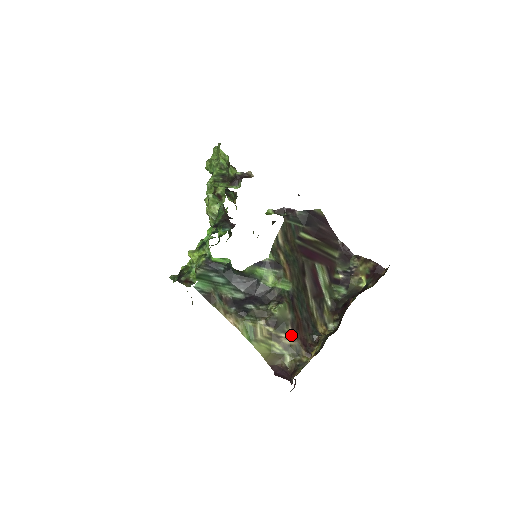
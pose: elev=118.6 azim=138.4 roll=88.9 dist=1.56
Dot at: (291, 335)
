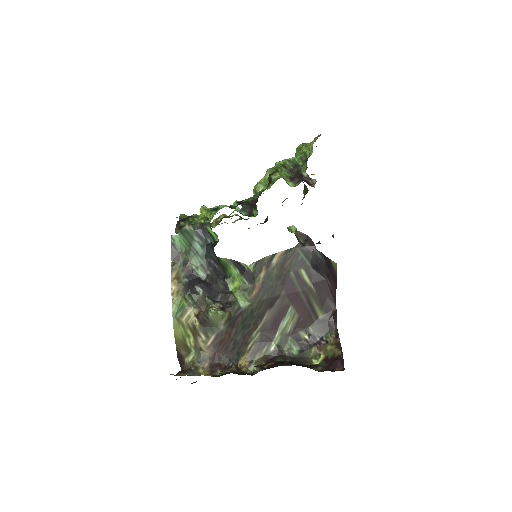
Dot at: (210, 342)
